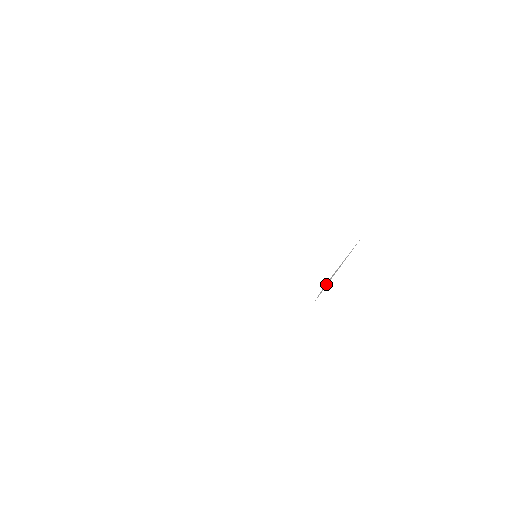
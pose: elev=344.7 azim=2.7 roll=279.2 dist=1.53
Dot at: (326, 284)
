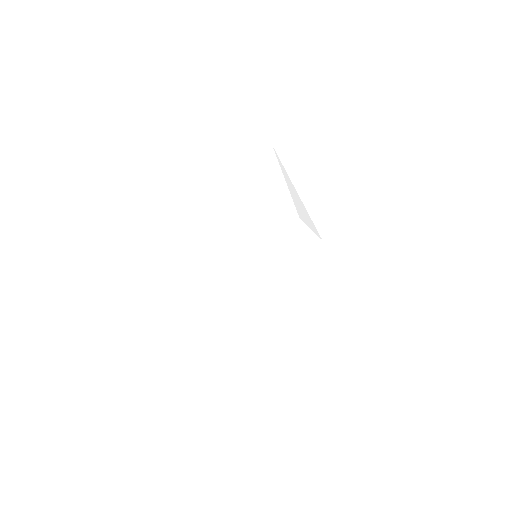
Dot at: (303, 215)
